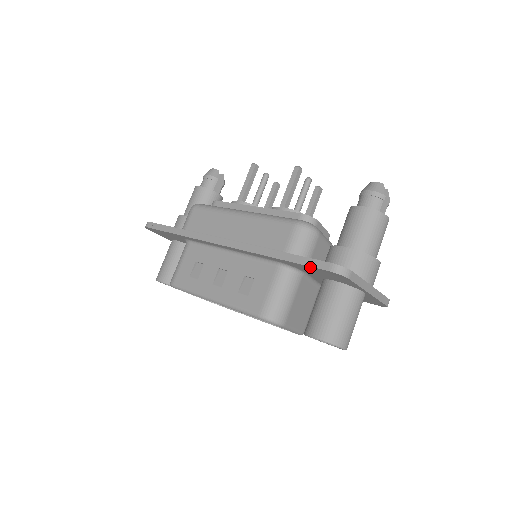
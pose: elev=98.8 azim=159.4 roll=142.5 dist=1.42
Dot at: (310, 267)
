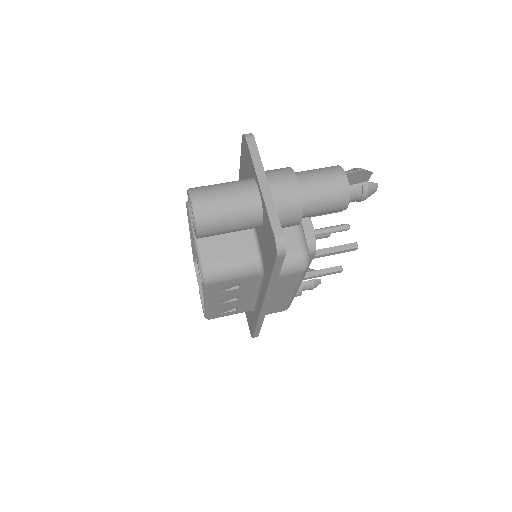
Dot at: (242, 155)
